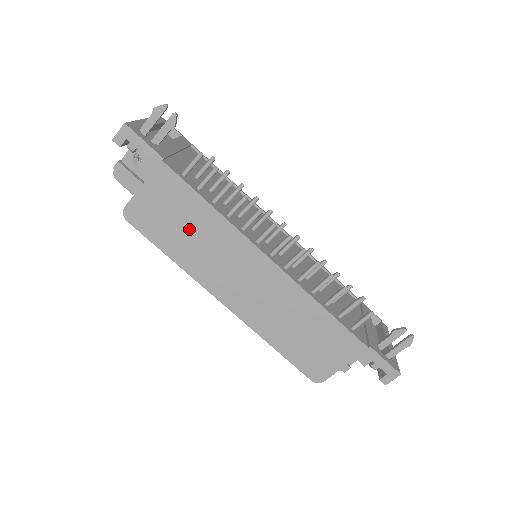
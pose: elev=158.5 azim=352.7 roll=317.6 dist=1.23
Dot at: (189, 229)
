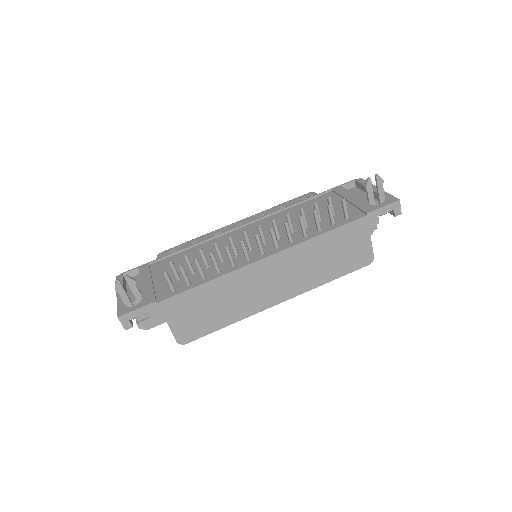
Dot at: (214, 305)
